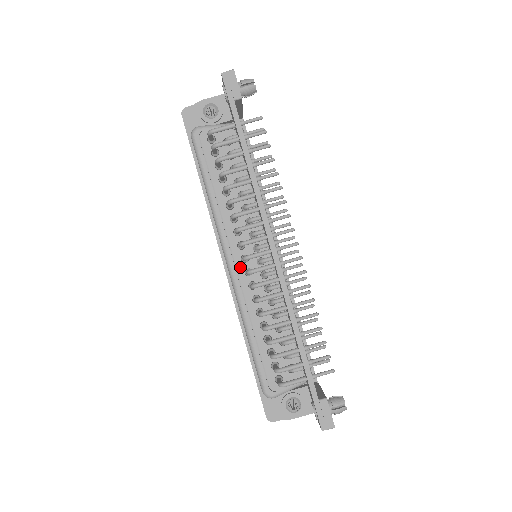
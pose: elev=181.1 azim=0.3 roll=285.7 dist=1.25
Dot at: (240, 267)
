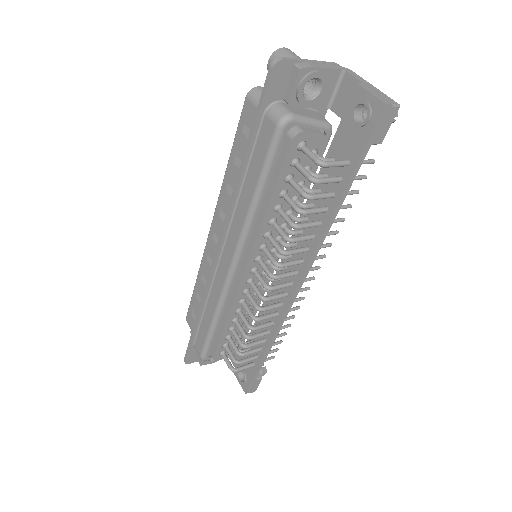
Dot at: (246, 277)
